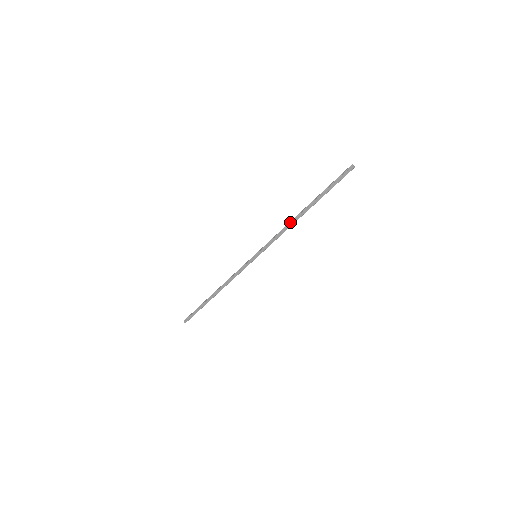
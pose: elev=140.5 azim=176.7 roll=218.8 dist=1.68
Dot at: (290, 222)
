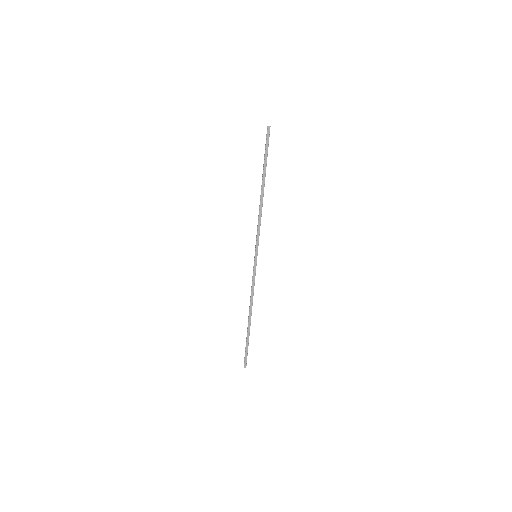
Dot at: (259, 206)
